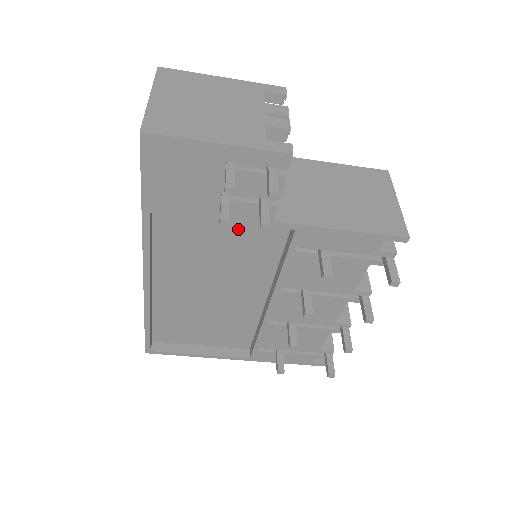
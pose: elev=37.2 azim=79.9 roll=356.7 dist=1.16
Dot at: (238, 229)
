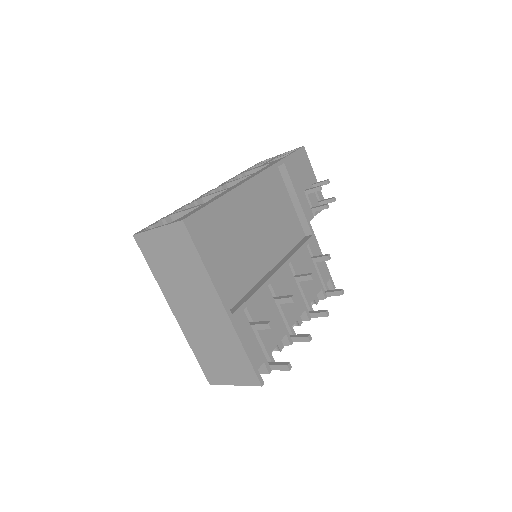
Dot at: (289, 215)
